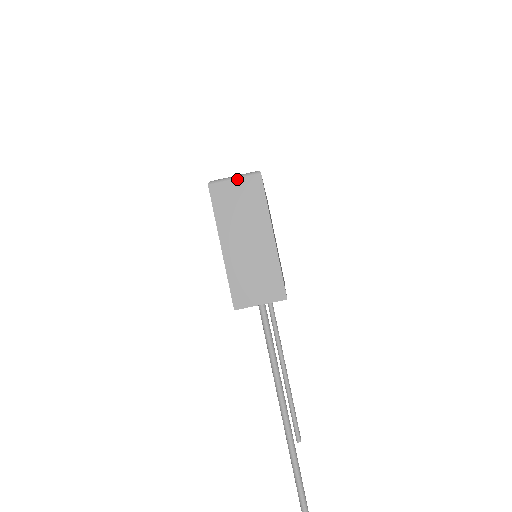
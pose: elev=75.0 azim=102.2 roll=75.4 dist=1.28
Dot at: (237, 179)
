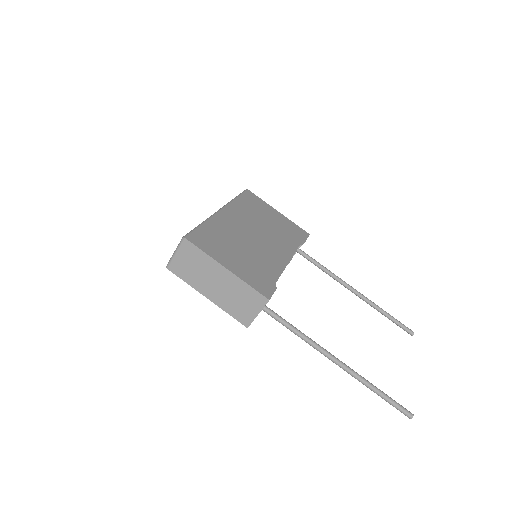
Dot at: (177, 252)
